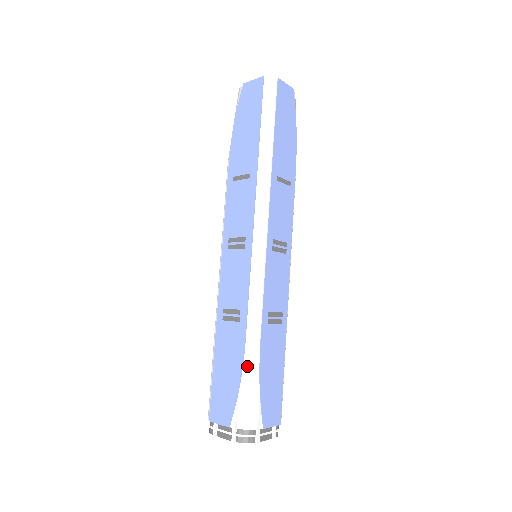
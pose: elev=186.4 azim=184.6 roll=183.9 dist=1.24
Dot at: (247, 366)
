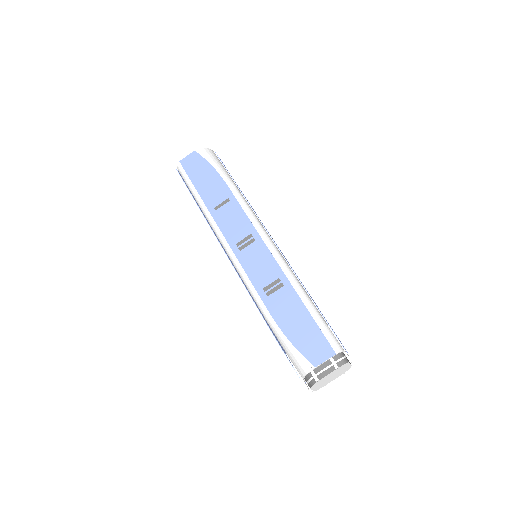
Dot at: (275, 334)
